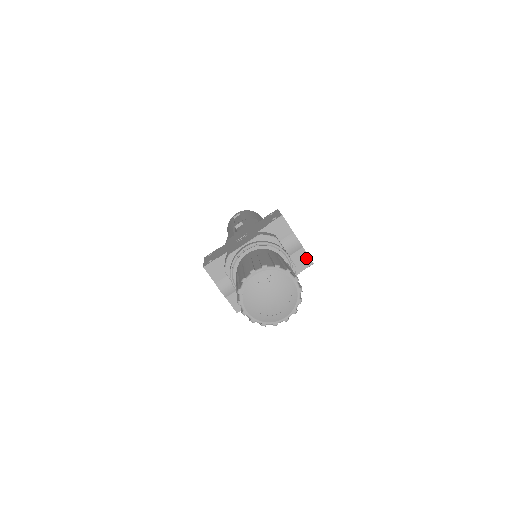
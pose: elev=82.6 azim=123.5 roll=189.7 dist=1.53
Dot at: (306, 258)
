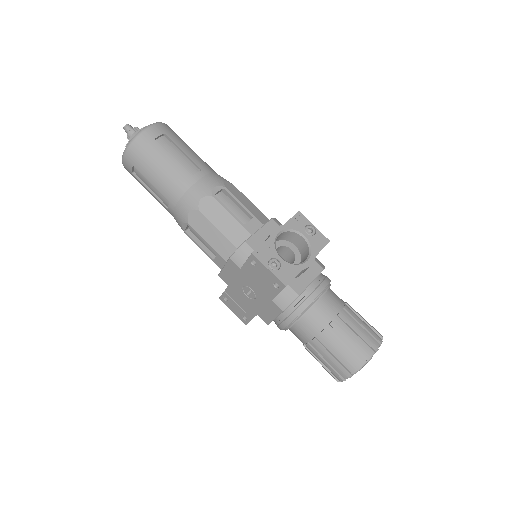
Dot at: occluded
